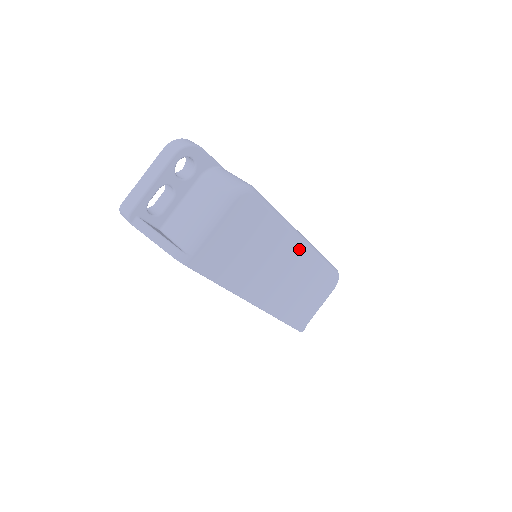
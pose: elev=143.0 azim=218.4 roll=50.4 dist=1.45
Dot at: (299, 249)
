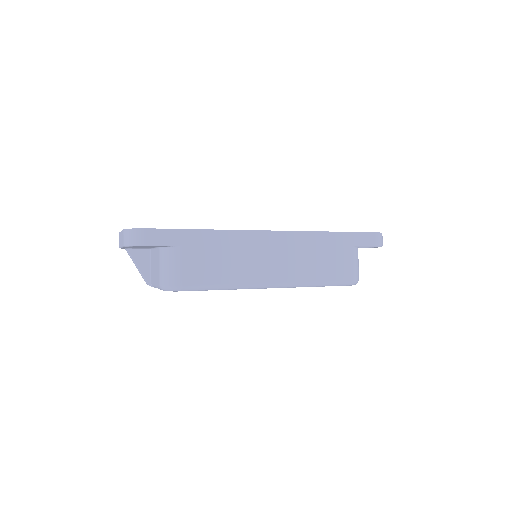
Dot at: occluded
